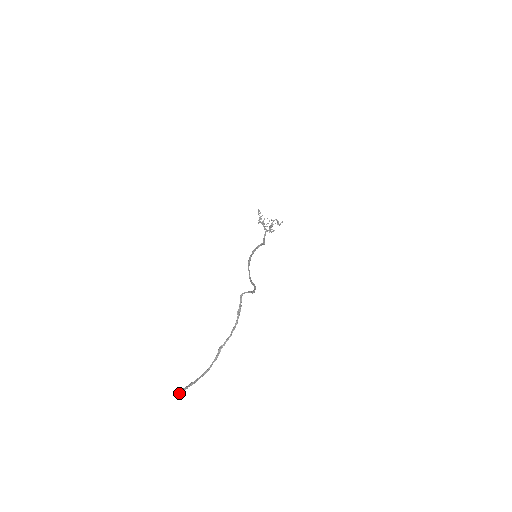
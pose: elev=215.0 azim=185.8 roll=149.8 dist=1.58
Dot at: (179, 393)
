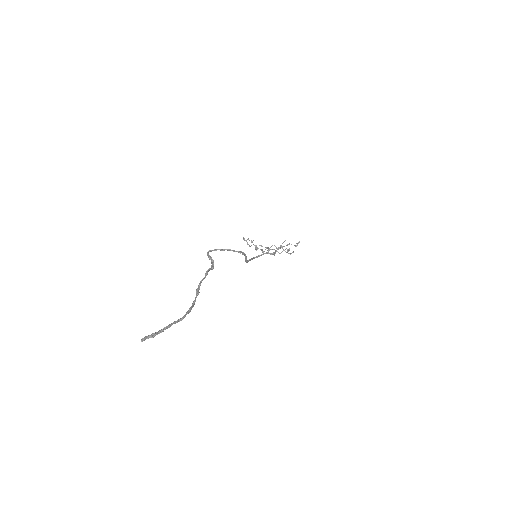
Dot at: occluded
